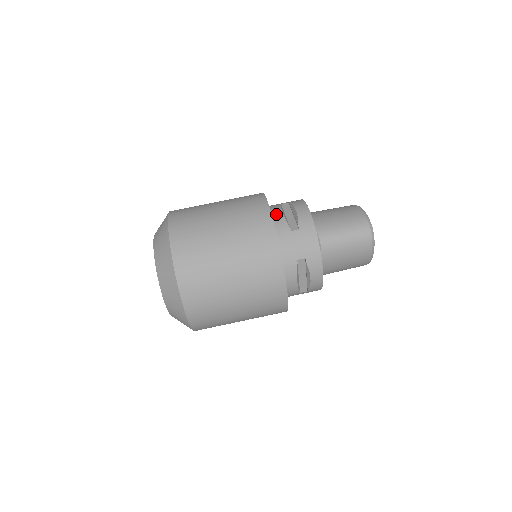
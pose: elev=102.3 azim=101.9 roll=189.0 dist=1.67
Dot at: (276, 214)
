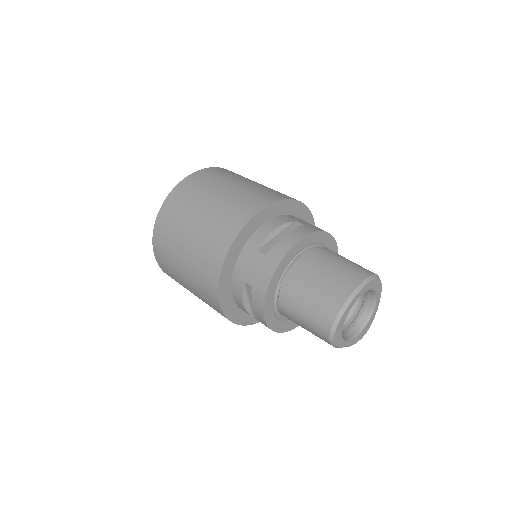
Dot at: occluded
